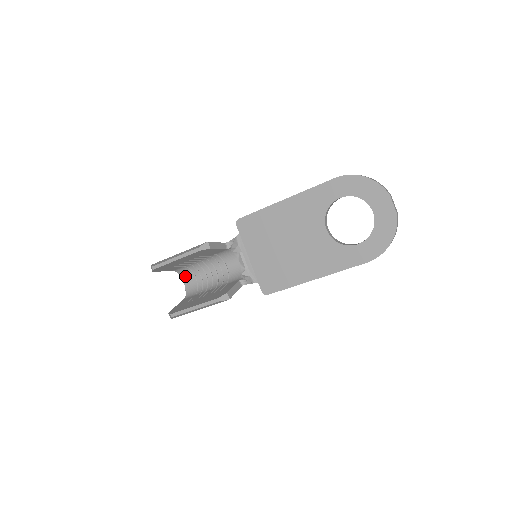
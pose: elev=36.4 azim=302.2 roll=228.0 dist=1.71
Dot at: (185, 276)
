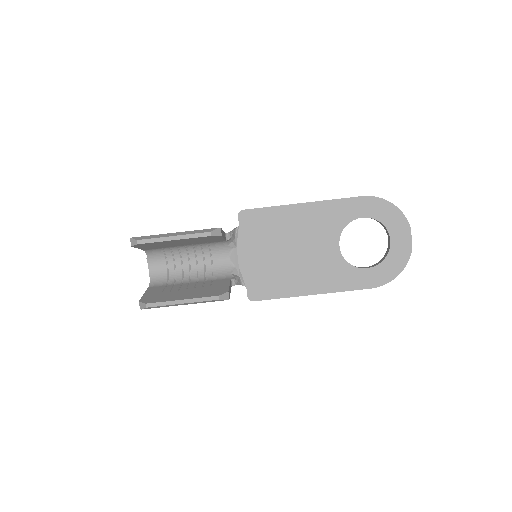
Dot at: (153, 259)
